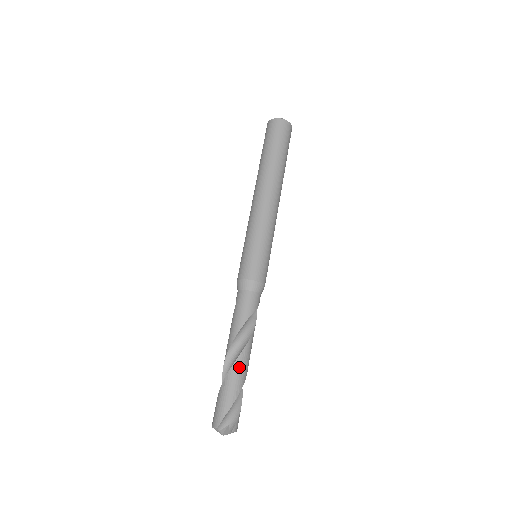
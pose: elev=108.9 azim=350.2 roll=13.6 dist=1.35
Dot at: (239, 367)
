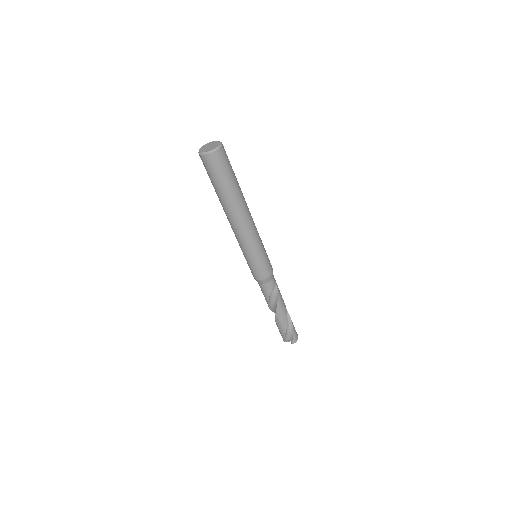
Dot at: (278, 320)
